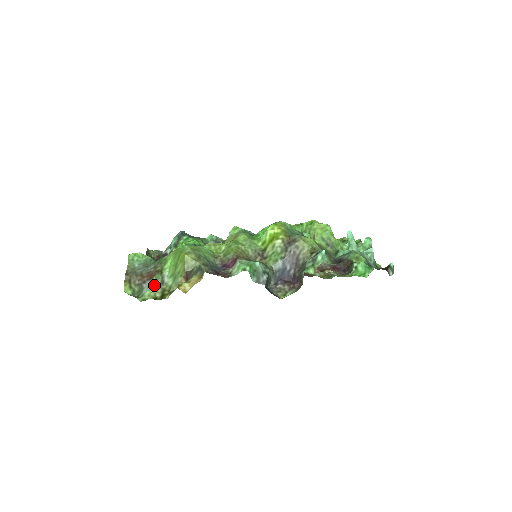
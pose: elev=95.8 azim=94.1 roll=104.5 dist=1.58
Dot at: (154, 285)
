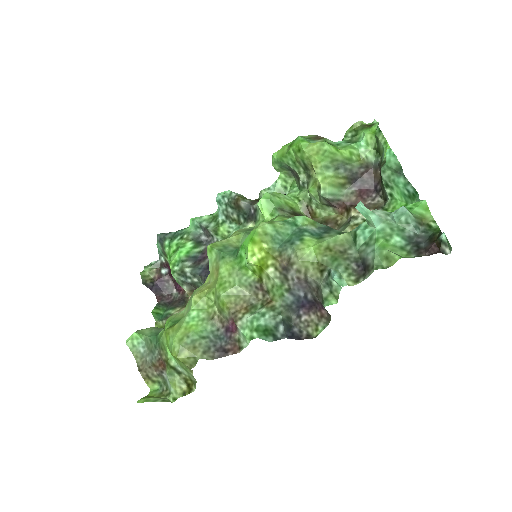
Dot at: (173, 380)
